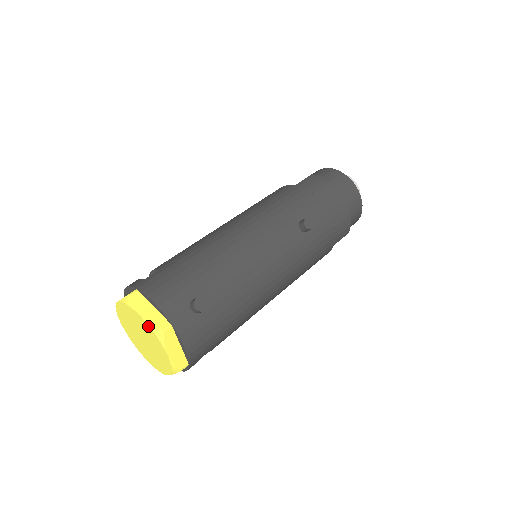
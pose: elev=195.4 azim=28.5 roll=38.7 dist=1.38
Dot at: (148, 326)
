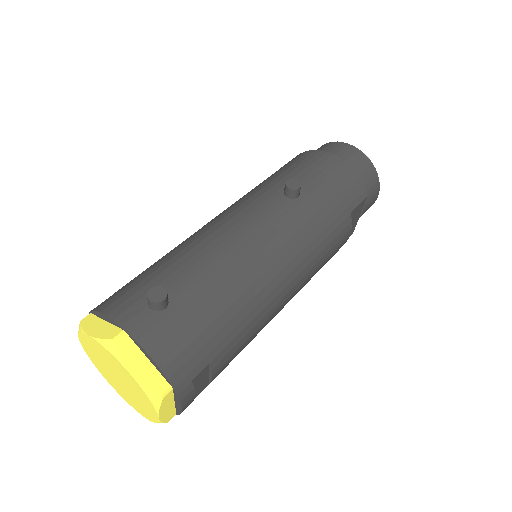
Dot at: (98, 343)
